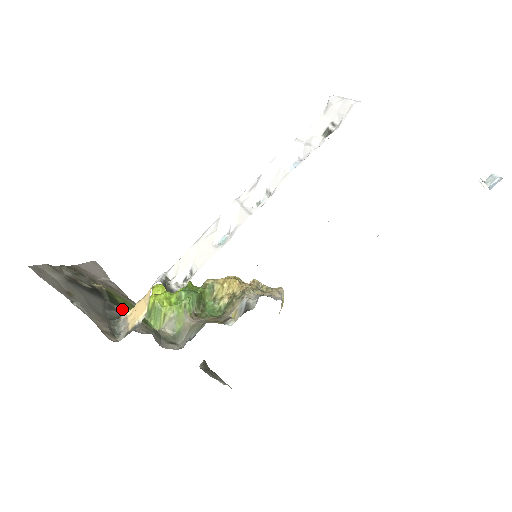
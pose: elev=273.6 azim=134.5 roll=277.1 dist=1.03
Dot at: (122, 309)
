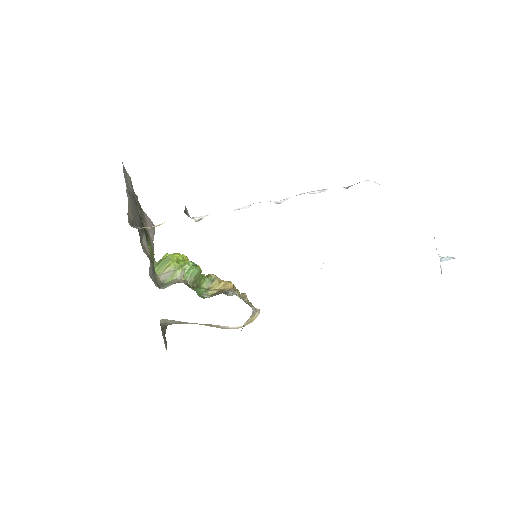
Dot at: (147, 240)
